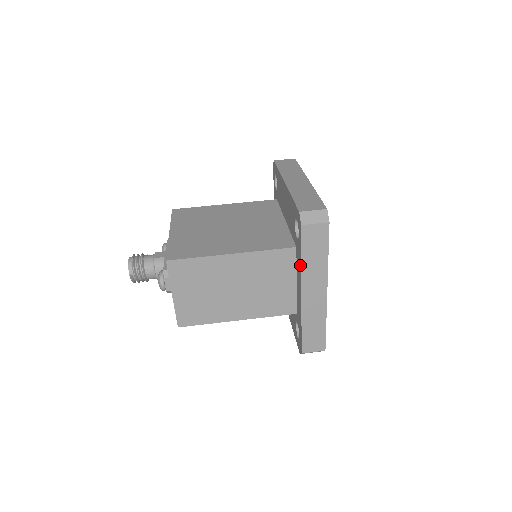
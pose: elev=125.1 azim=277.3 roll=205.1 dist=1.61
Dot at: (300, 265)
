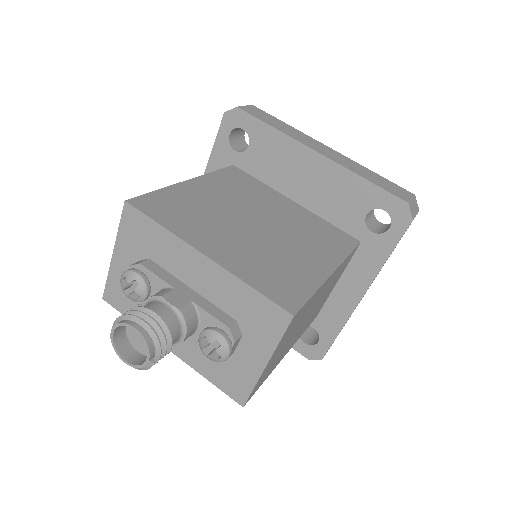
Dot at: (378, 265)
